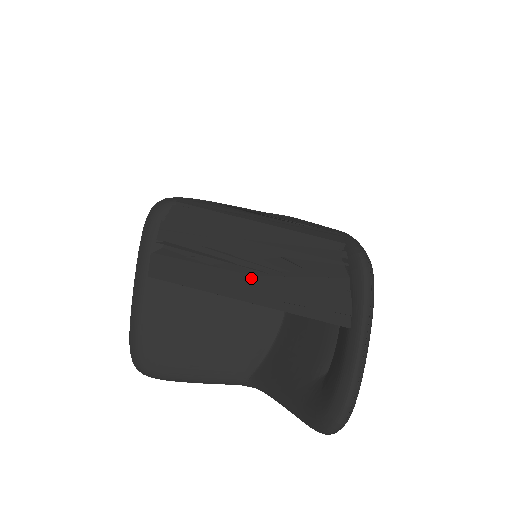
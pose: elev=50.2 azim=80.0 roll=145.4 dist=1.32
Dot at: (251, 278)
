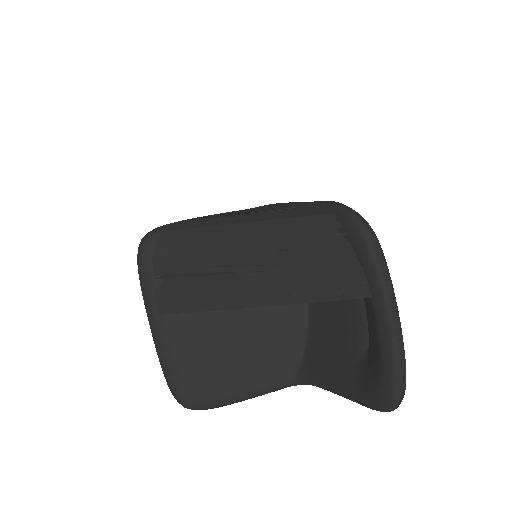
Dot at: (256, 282)
